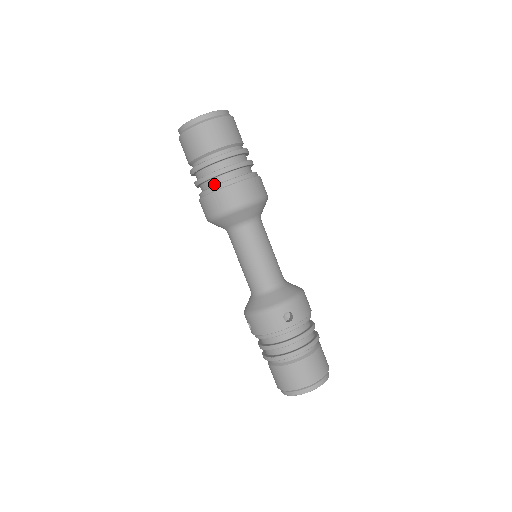
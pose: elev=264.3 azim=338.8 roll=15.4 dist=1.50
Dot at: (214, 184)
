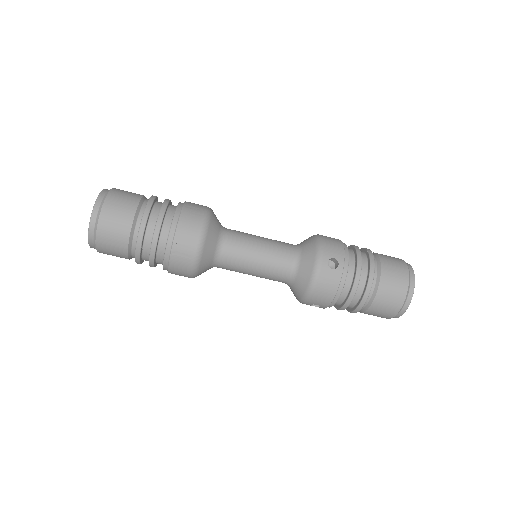
Dot at: (164, 247)
